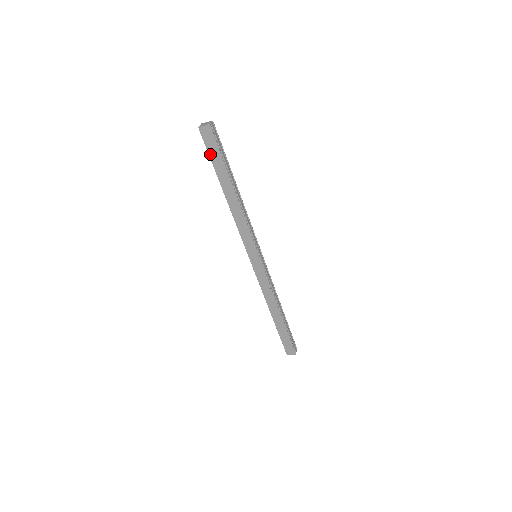
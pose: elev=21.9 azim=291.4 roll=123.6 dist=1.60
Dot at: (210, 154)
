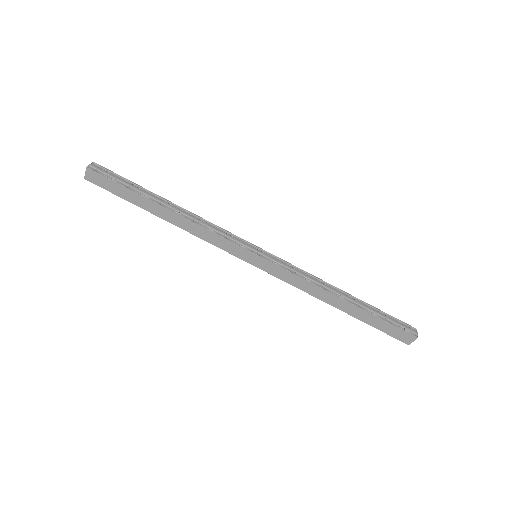
Dot at: (115, 193)
